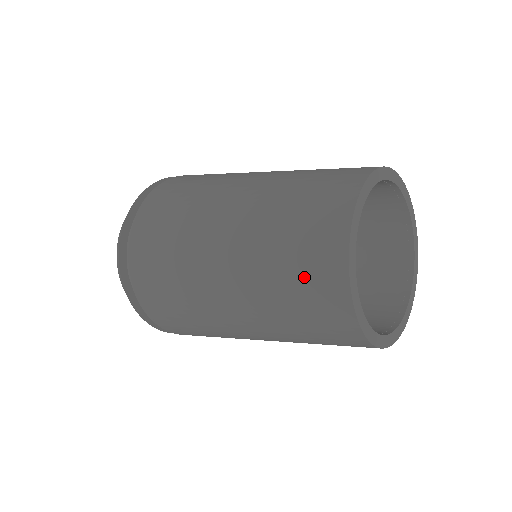
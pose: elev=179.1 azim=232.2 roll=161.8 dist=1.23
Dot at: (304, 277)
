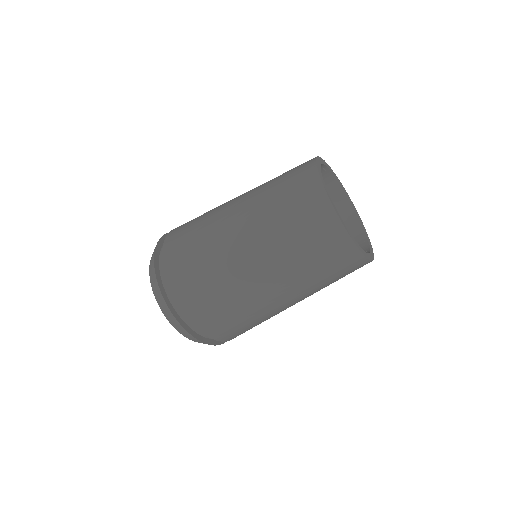
Dot at: (290, 179)
